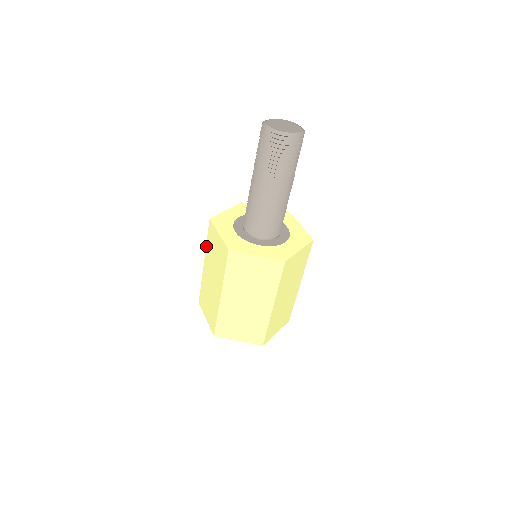
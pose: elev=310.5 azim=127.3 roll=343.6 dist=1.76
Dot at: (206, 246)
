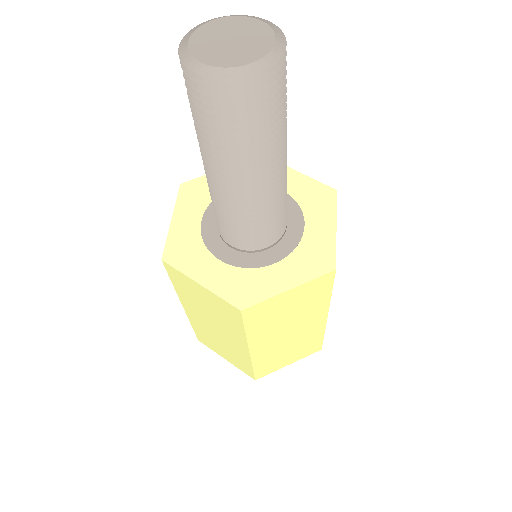
Dot at: (175, 290)
